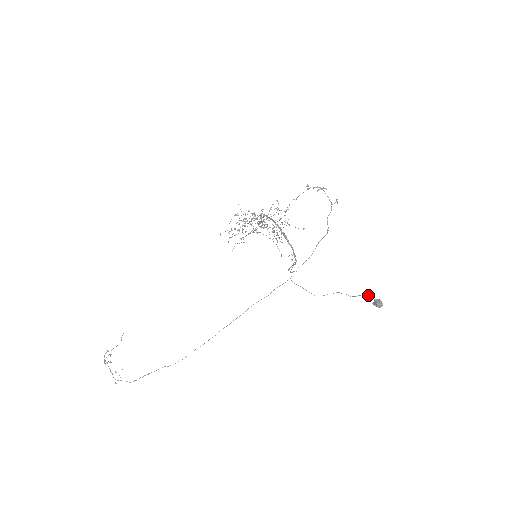
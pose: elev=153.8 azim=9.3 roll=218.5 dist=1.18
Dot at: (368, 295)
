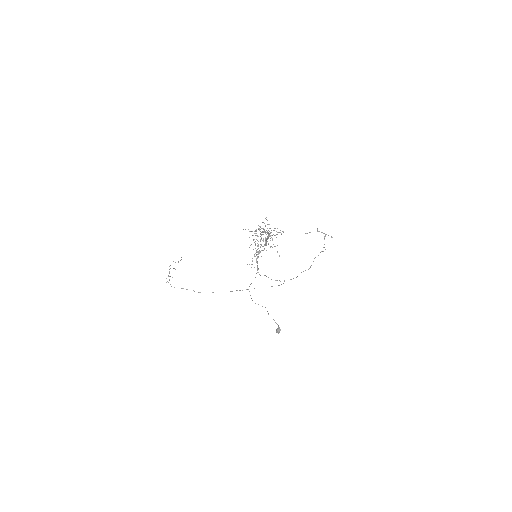
Dot at: occluded
